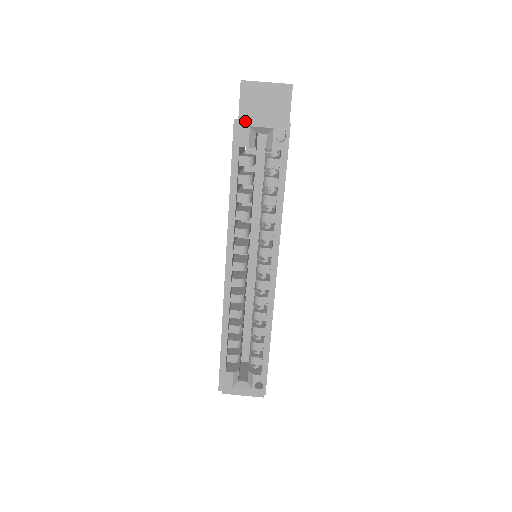
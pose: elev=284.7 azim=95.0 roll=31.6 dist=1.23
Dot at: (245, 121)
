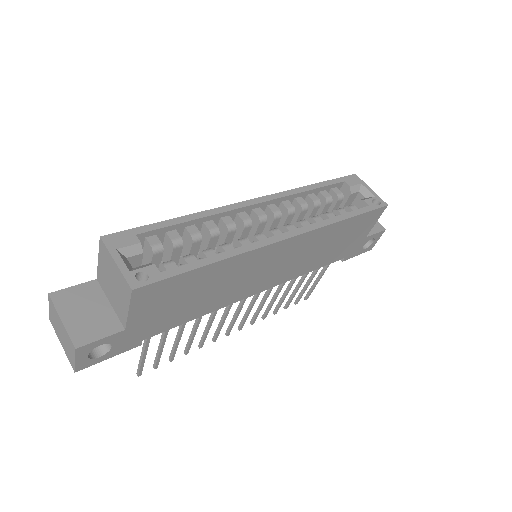
Dot at: (361, 180)
